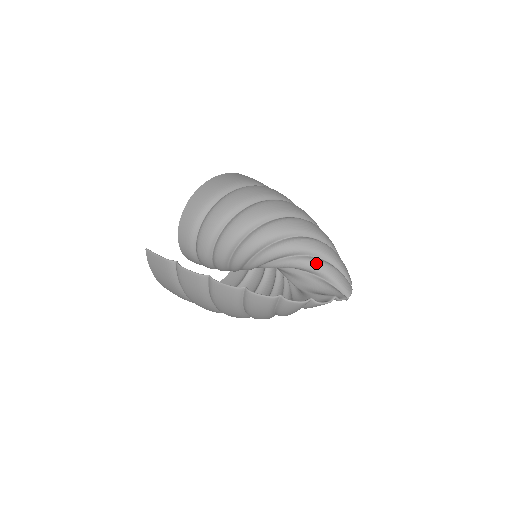
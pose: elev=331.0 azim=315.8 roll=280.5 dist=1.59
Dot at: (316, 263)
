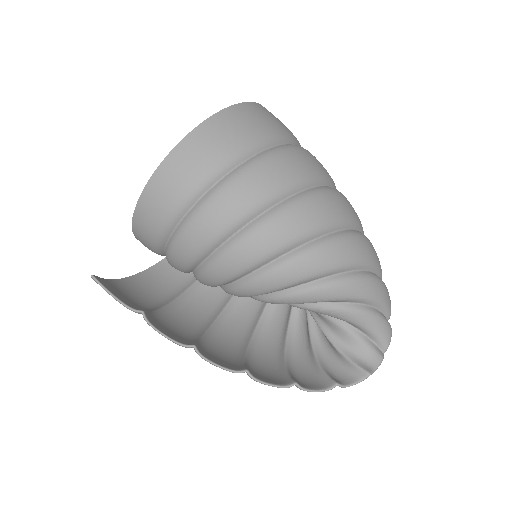
Dot at: (346, 314)
